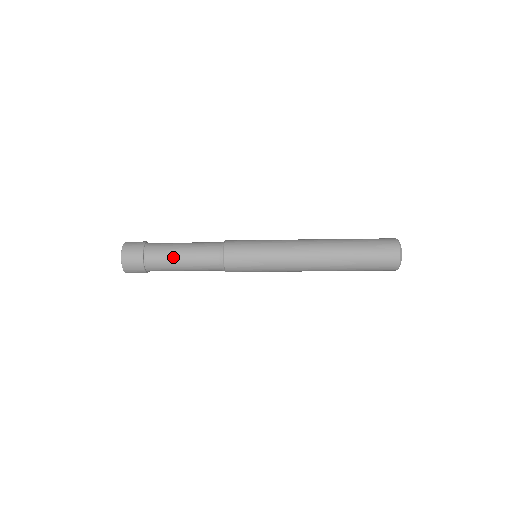
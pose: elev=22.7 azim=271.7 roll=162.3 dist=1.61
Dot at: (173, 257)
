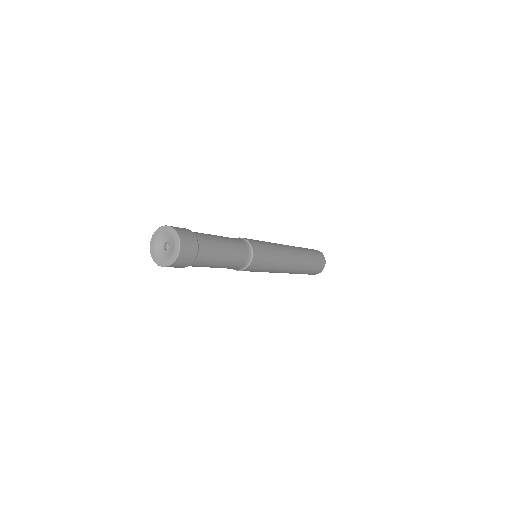
Dot at: occluded
